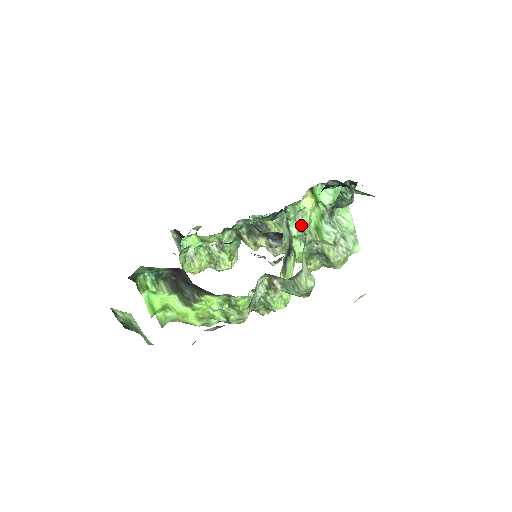
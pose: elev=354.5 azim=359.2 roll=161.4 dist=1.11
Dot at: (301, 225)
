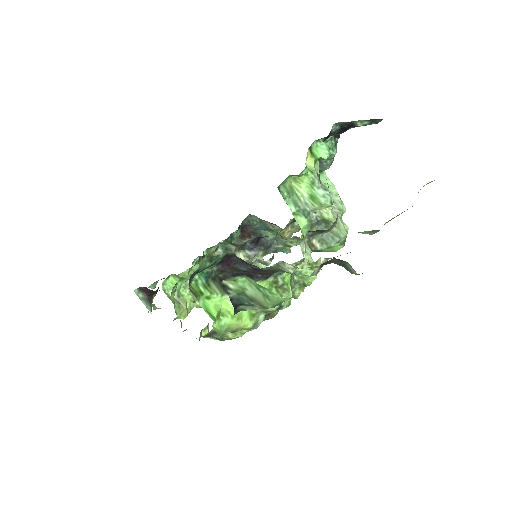
Dot at: occluded
